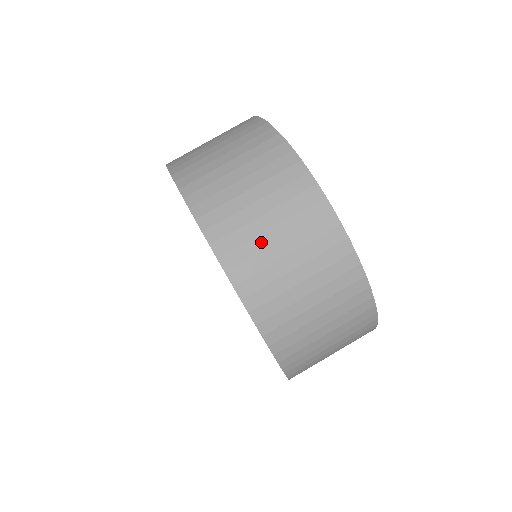
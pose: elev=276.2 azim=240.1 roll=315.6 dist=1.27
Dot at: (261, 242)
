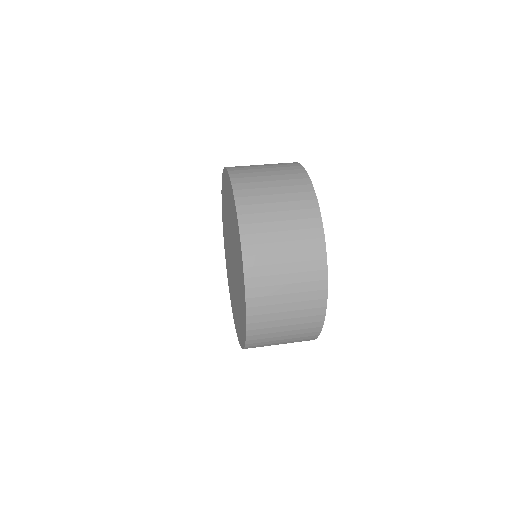
Dot at: (263, 191)
